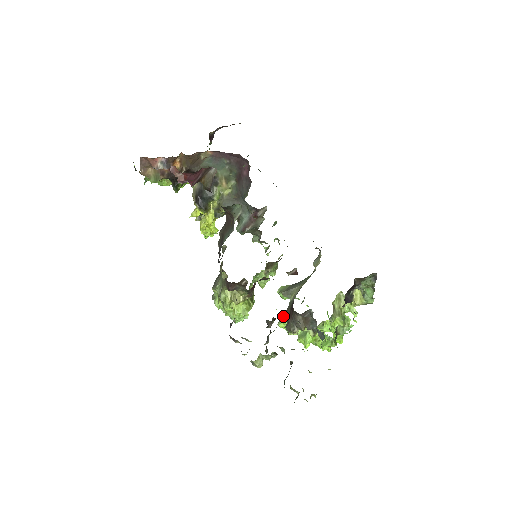
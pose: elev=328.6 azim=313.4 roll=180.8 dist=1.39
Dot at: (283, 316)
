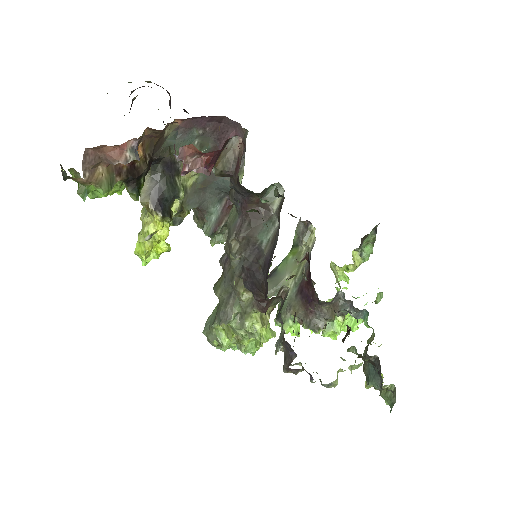
Dot at: (285, 319)
